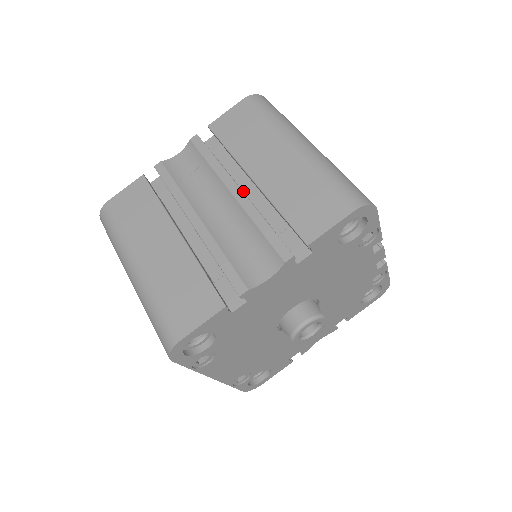
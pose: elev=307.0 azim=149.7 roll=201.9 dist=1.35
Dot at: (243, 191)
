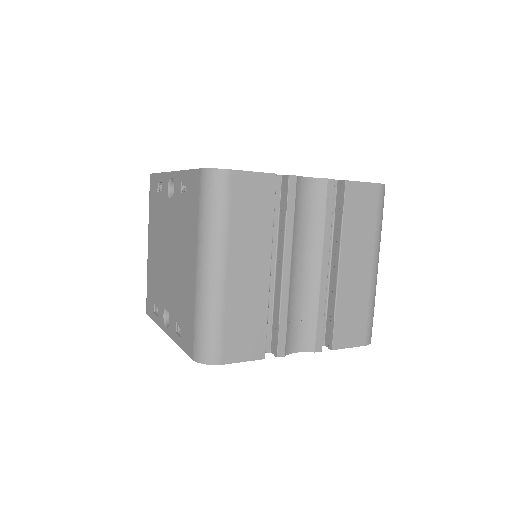
Dot at: occluded
